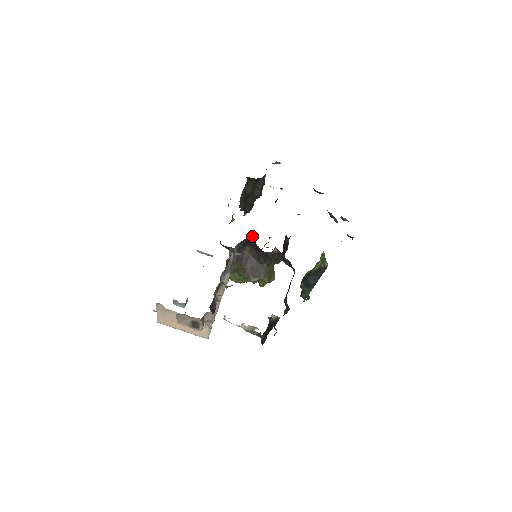
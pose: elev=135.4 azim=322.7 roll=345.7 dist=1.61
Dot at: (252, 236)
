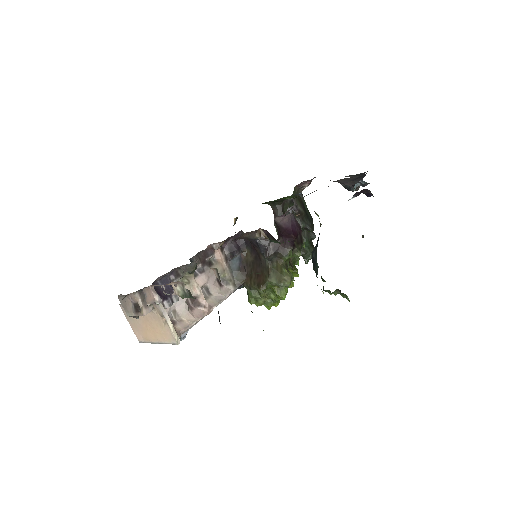
Dot at: occluded
